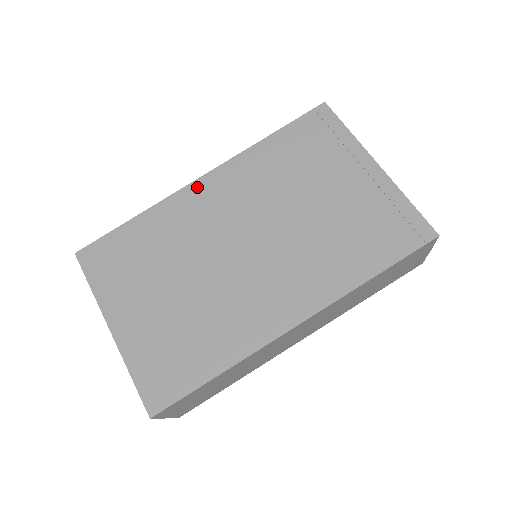
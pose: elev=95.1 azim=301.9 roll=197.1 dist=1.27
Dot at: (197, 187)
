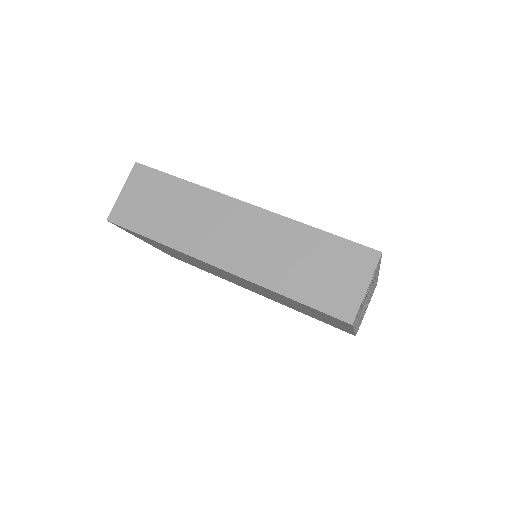
Dot at: occluded
